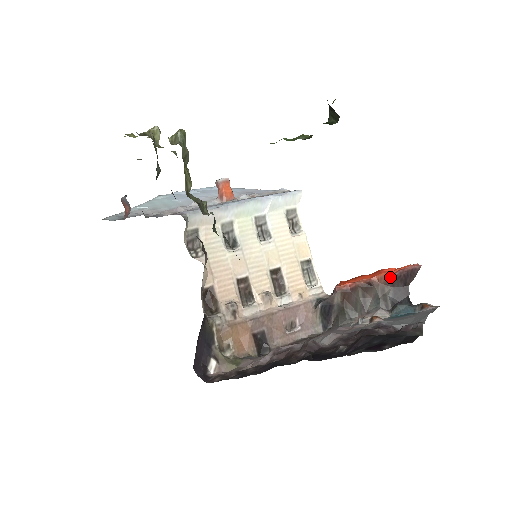
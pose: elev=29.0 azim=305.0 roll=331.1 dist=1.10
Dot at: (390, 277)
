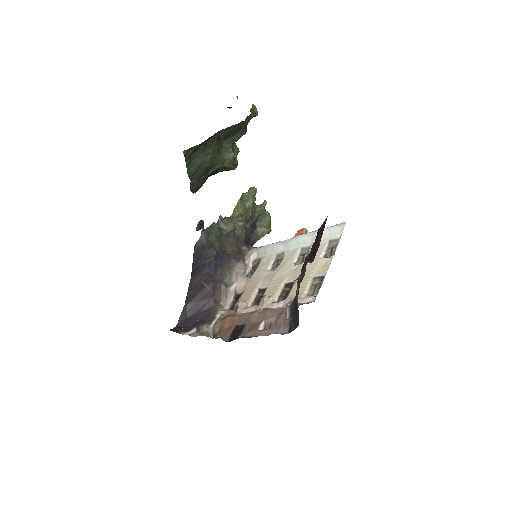
Dot at: (313, 244)
